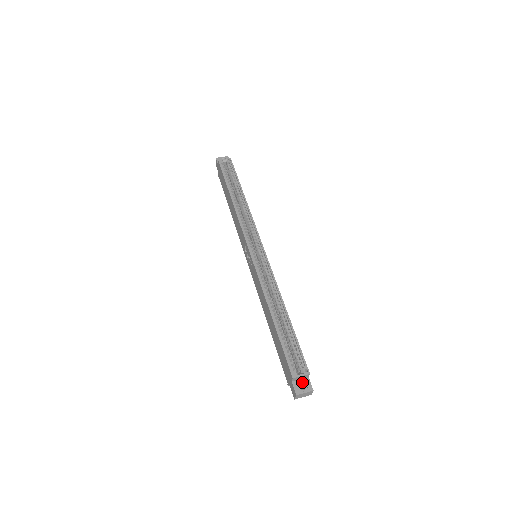
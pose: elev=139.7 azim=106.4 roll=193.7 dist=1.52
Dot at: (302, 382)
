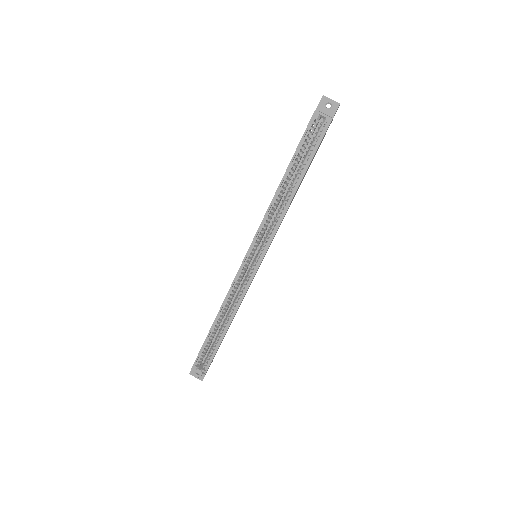
Dot at: occluded
